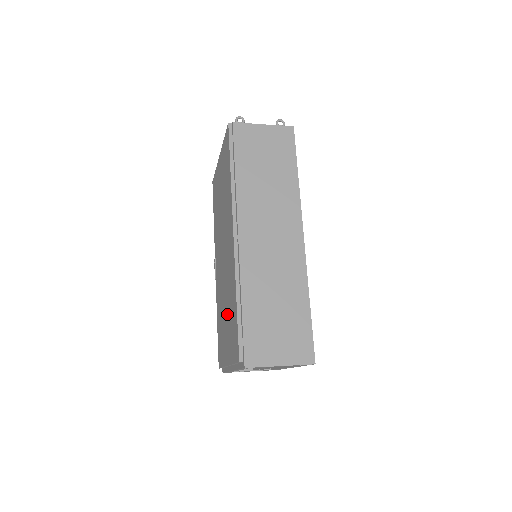
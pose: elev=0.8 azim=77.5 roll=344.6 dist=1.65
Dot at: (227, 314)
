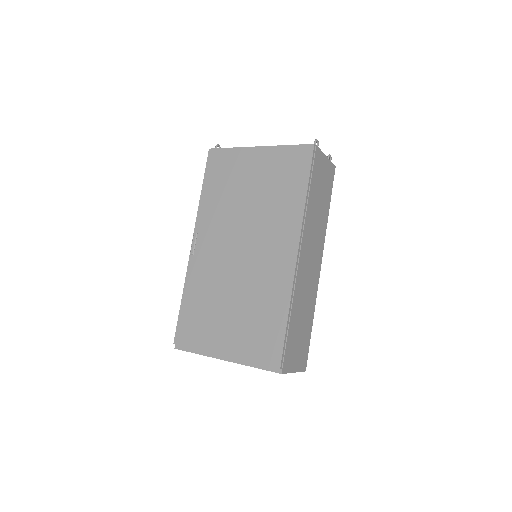
Dot at: (241, 311)
